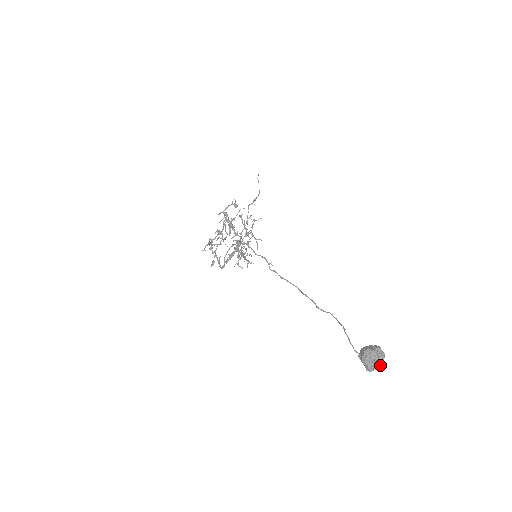
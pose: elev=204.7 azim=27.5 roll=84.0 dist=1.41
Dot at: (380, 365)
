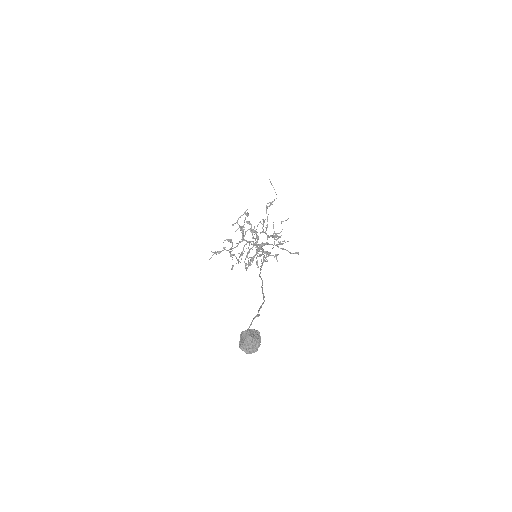
Dot at: (252, 348)
